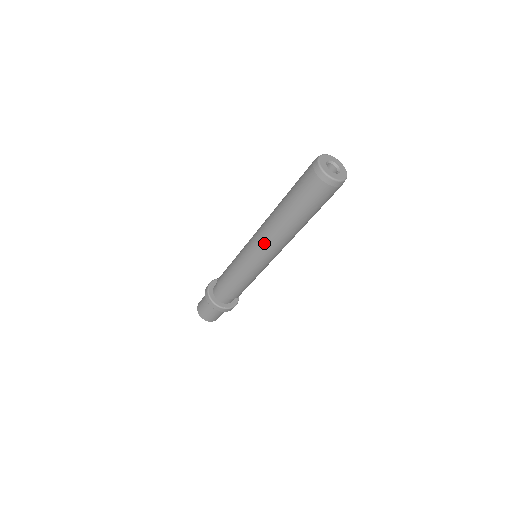
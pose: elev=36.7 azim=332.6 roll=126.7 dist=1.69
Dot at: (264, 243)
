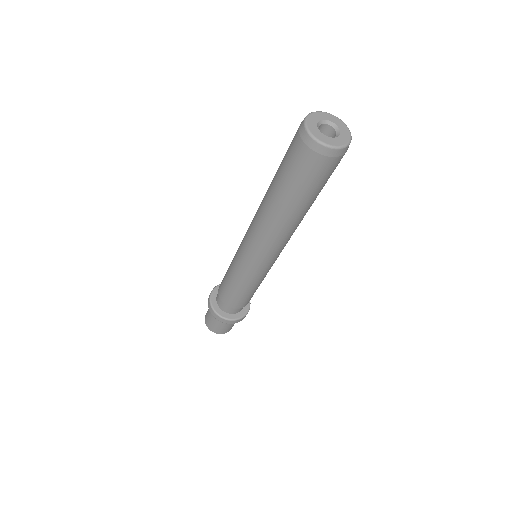
Dot at: (272, 248)
